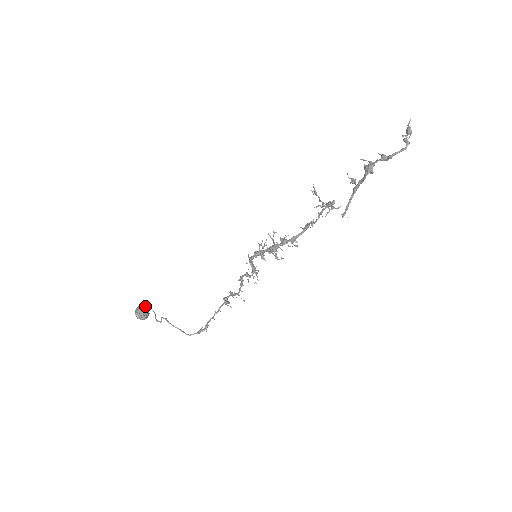
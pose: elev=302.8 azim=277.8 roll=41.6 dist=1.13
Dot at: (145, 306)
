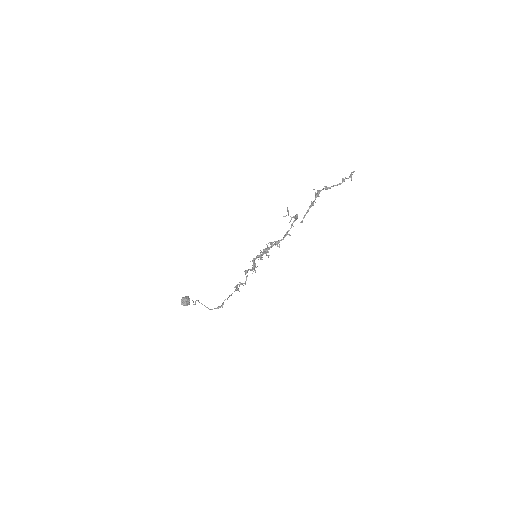
Dot at: (188, 297)
